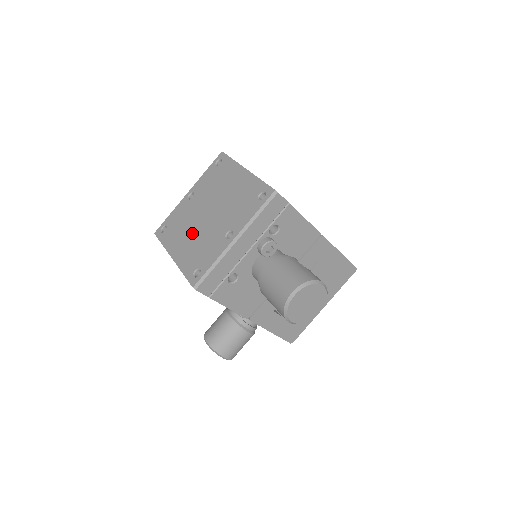
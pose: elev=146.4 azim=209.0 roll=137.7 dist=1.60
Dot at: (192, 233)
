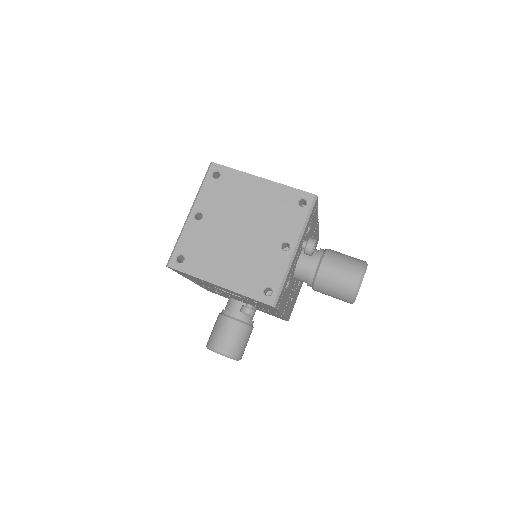
Dot at: (231, 254)
